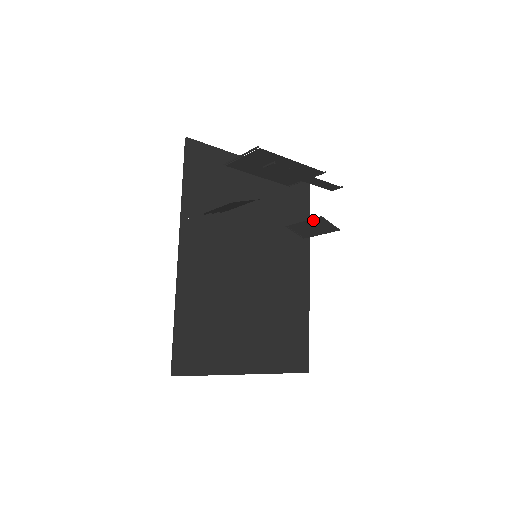
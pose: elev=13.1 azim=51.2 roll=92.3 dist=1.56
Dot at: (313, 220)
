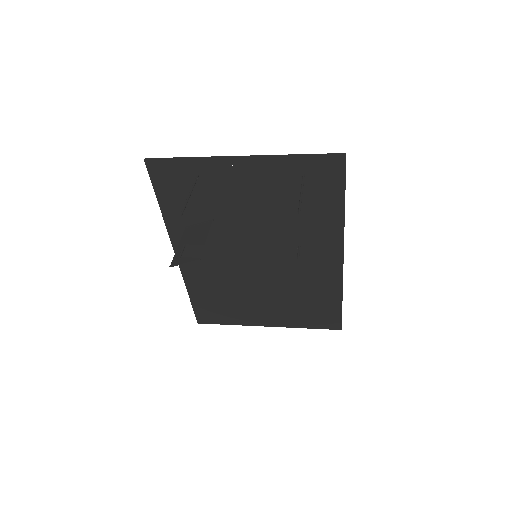
Dot at: (300, 251)
